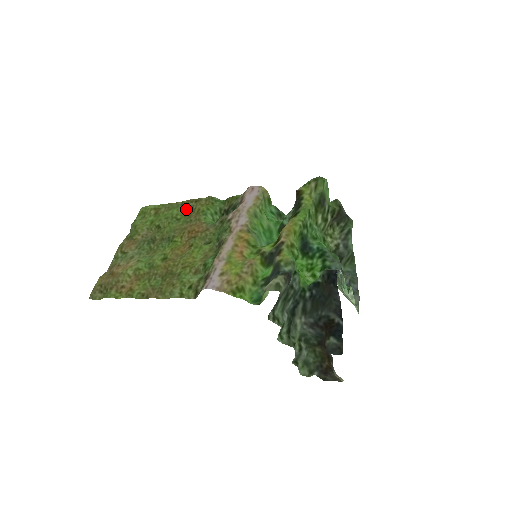
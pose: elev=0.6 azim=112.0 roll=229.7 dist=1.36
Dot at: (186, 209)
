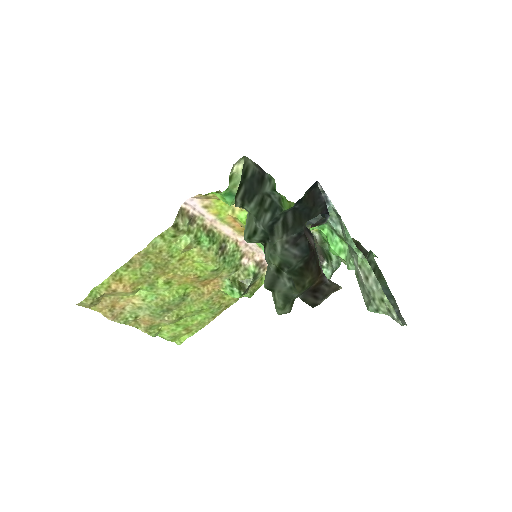
Dot at: (214, 311)
